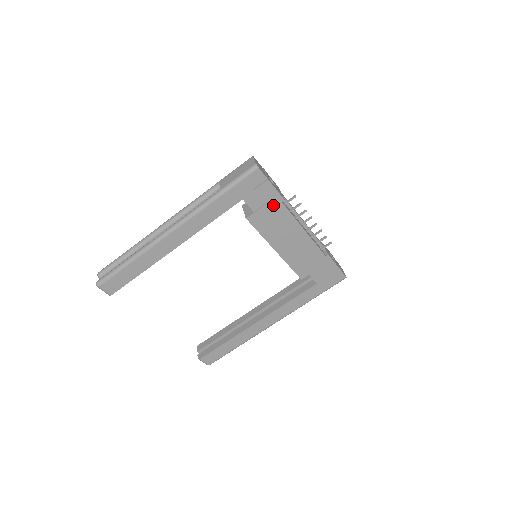
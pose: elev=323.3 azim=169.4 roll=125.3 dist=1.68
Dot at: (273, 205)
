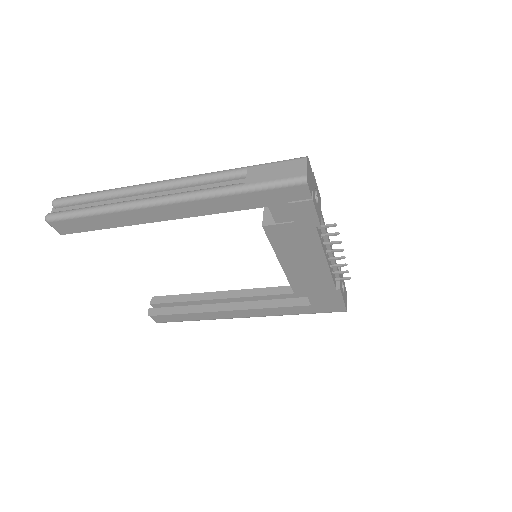
Dot at: (303, 226)
